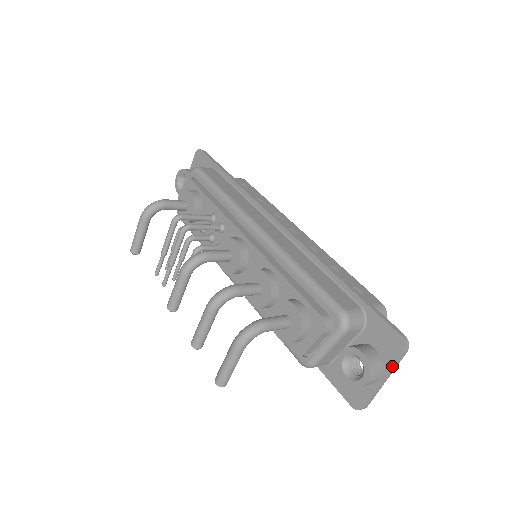
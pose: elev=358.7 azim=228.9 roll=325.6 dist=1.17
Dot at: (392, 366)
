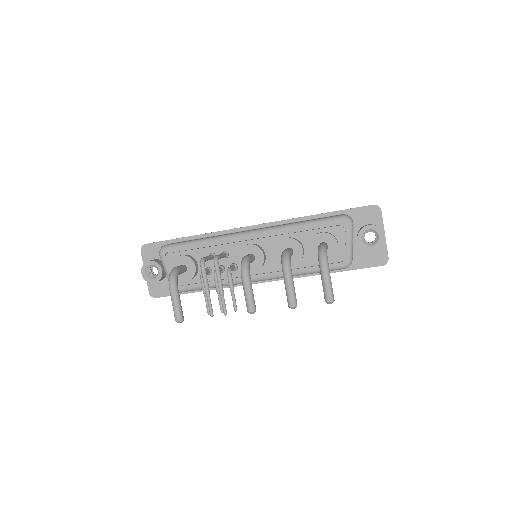
Dot at: (382, 222)
